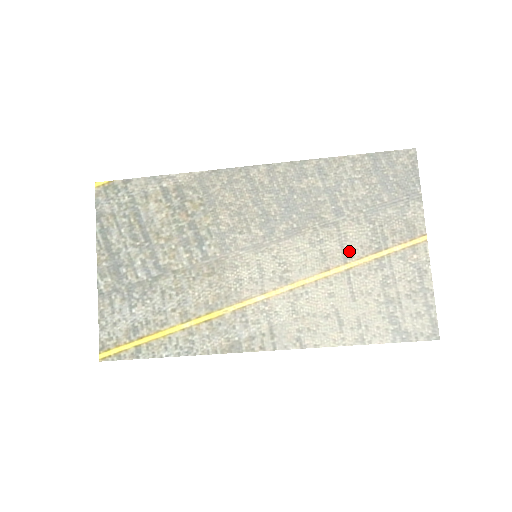
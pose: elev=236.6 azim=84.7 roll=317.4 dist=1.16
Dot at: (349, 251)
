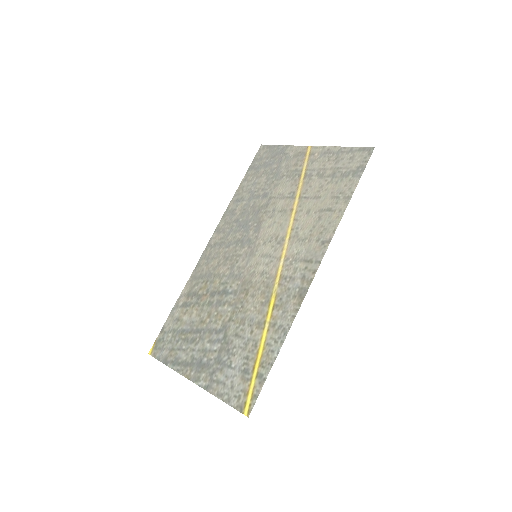
Dot at: (290, 194)
